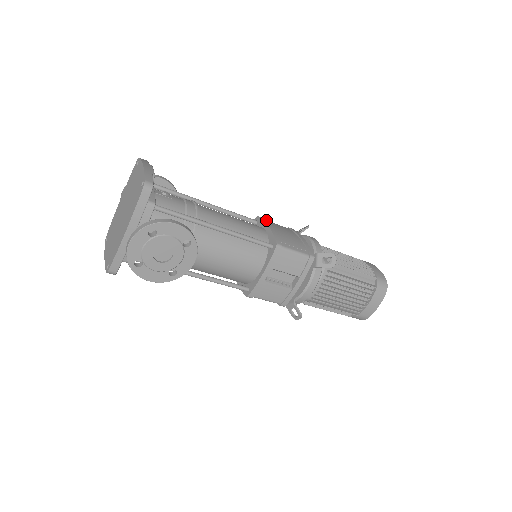
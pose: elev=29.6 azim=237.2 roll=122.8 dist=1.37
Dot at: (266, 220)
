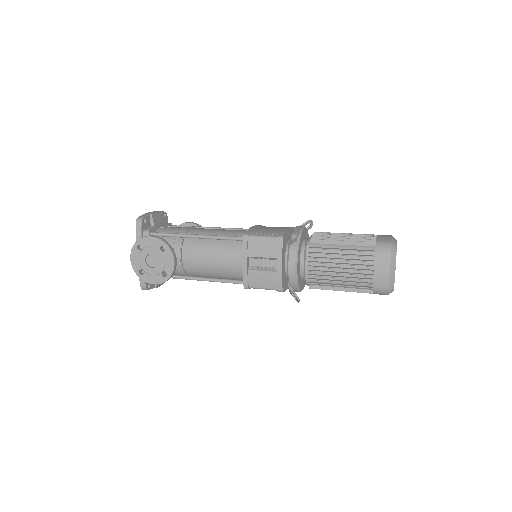
Dot at: occluded
